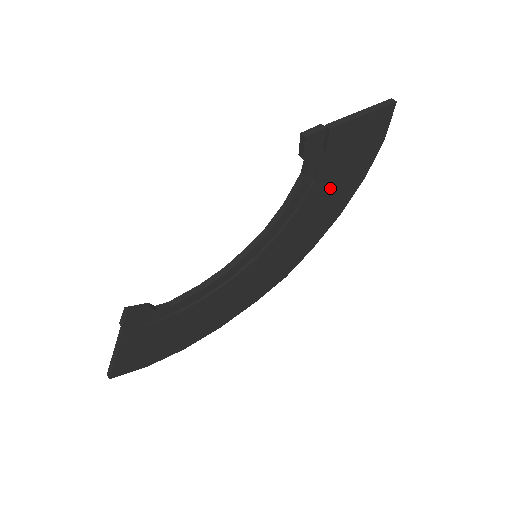
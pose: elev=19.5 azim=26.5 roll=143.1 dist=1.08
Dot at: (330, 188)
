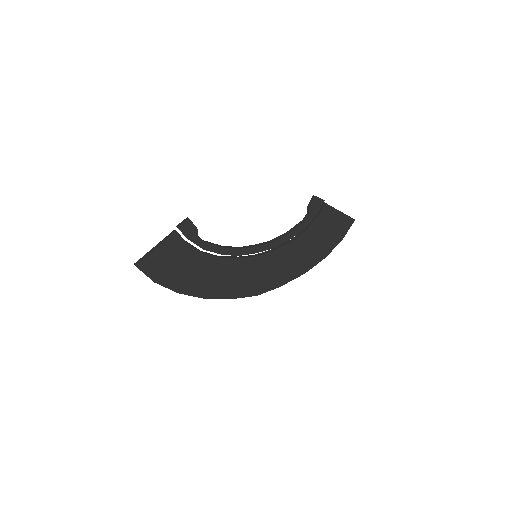
Dot at: (309, 245)
